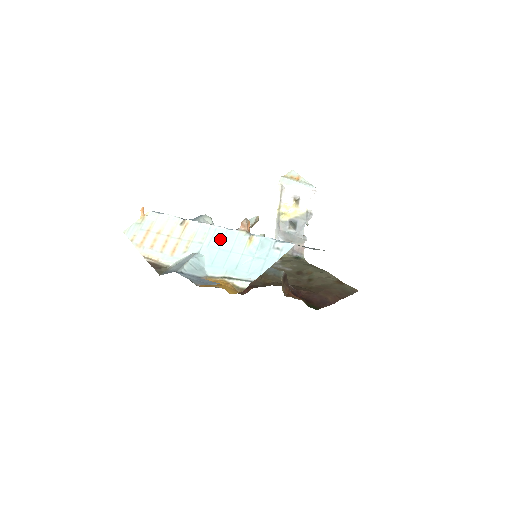
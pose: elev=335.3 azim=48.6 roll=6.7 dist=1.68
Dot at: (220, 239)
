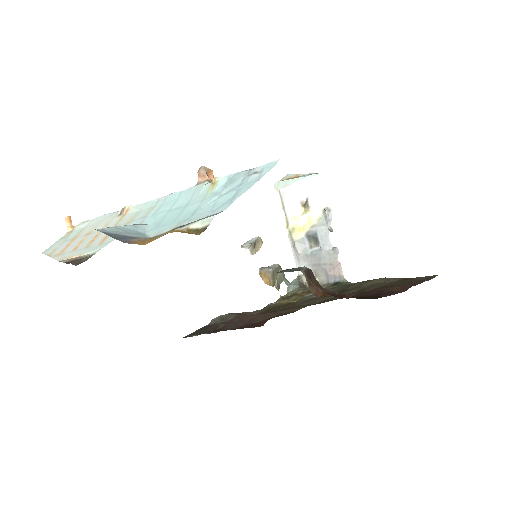
Dot at: (171, 203)
